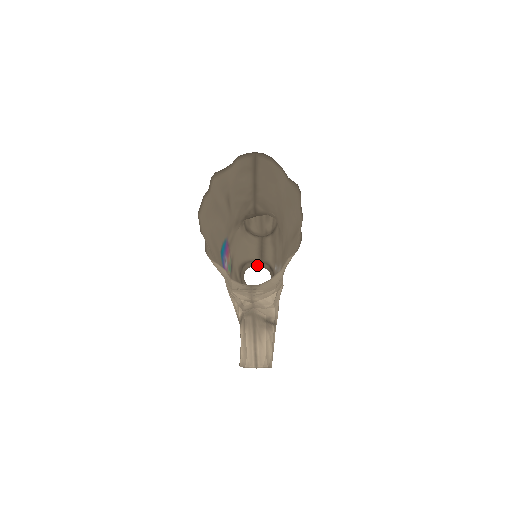
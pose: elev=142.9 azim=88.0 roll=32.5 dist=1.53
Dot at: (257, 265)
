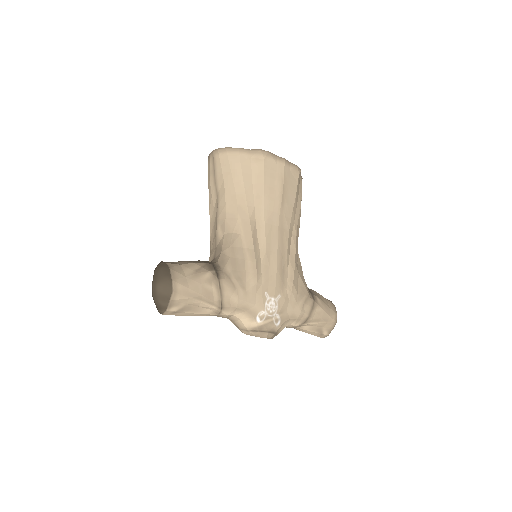
Dot at: occluded
